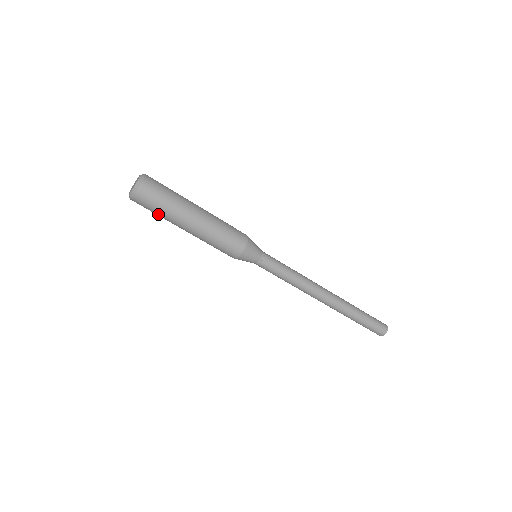
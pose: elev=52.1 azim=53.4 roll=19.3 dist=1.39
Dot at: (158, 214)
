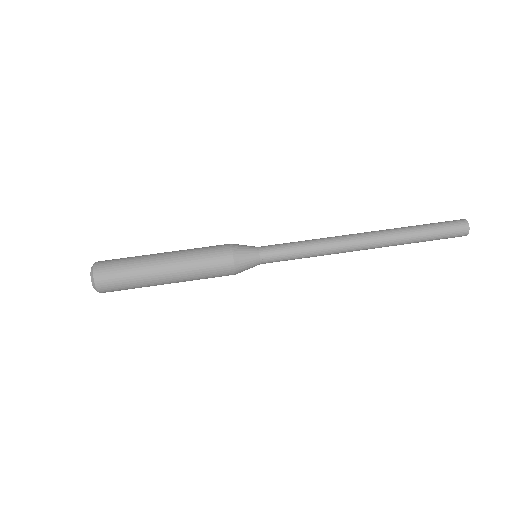
Dot at: (132, 287)
